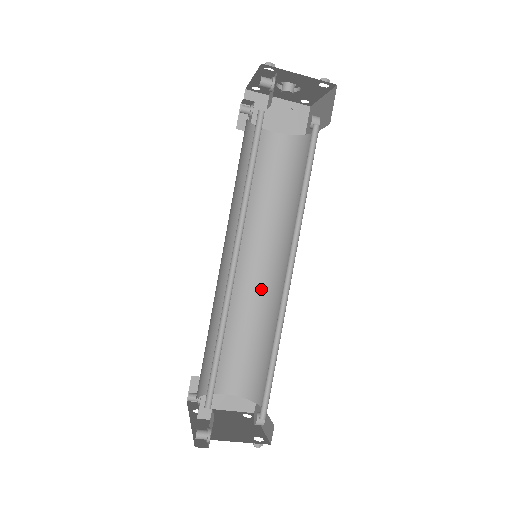
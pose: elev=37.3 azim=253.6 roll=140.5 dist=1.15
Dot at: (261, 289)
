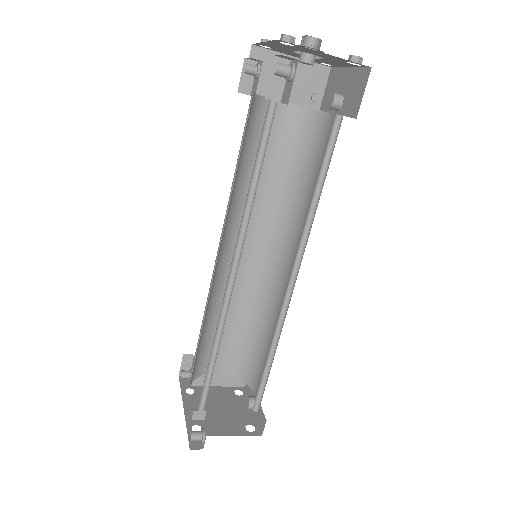
Dot at: (258, 278)
